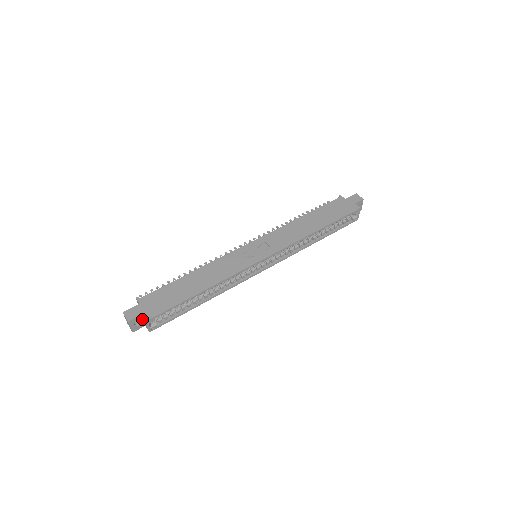
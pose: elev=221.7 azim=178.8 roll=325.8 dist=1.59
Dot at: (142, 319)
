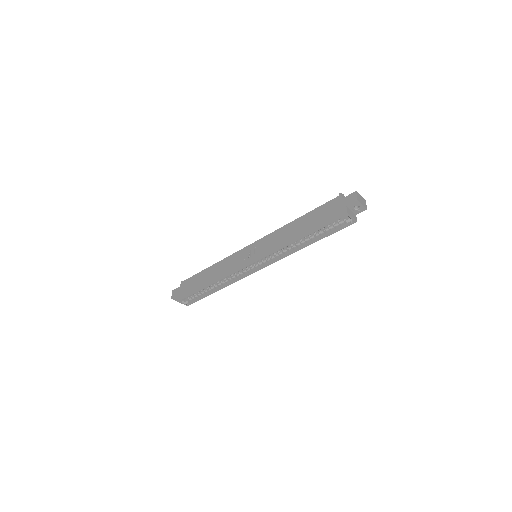
Dot at: occluded
